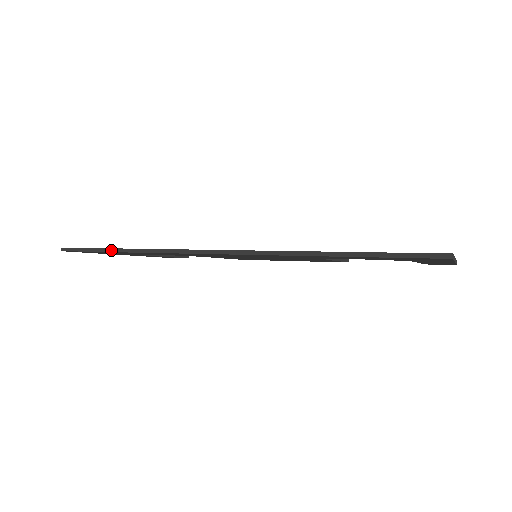
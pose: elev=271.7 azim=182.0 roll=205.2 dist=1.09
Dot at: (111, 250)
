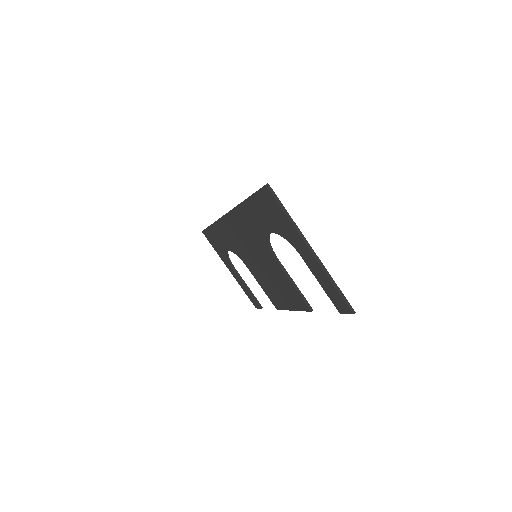
Dot at: occluded
